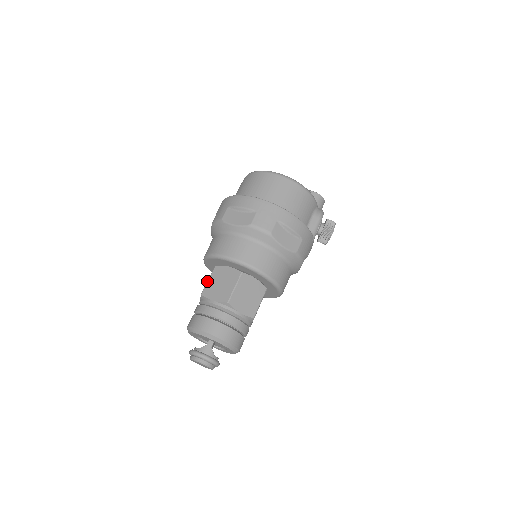
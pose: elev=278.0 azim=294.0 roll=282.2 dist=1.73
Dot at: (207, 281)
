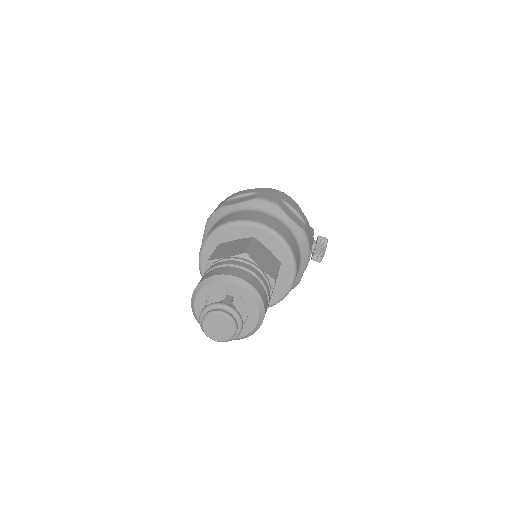
Dot at: (212, 253)
